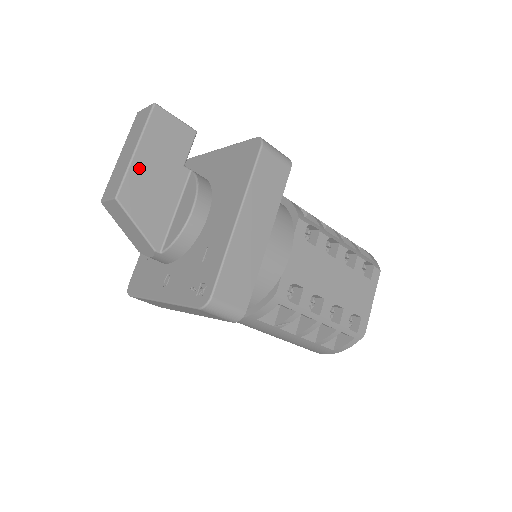
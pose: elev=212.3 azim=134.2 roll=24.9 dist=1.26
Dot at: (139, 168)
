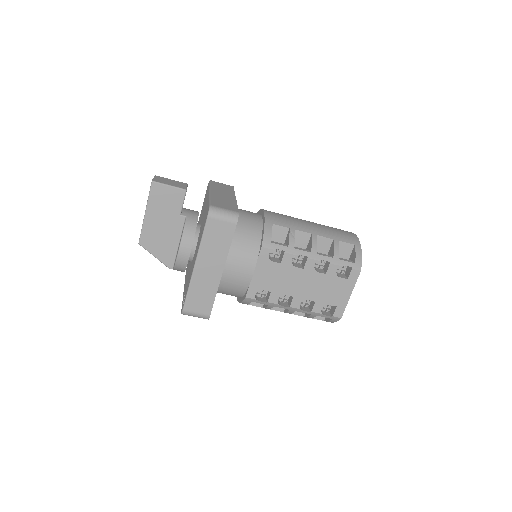
Dot at: (149, 224)
